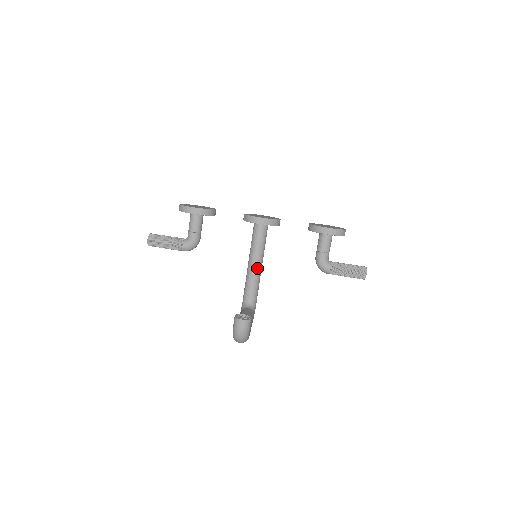
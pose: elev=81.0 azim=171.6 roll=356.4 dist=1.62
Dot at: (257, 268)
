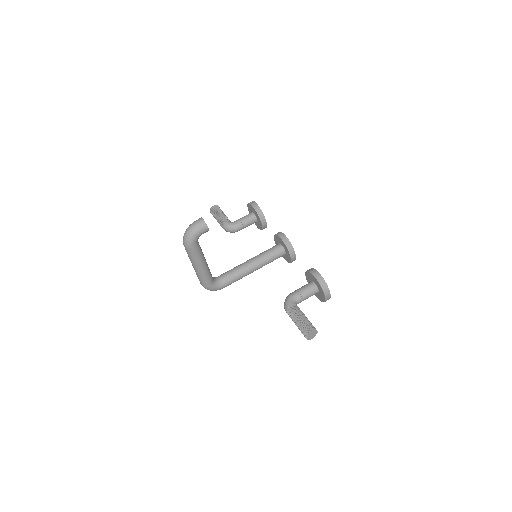
Dot at: (248, 265)
